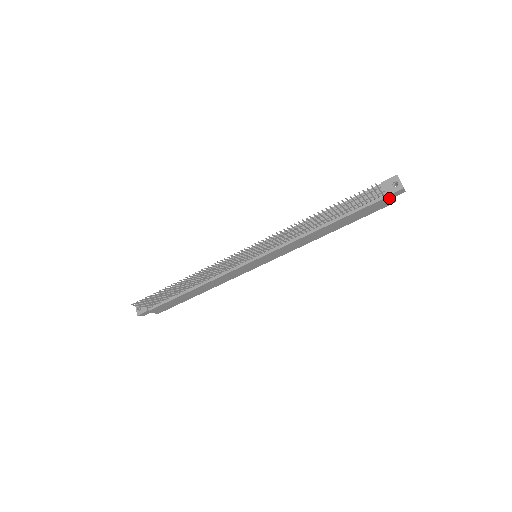
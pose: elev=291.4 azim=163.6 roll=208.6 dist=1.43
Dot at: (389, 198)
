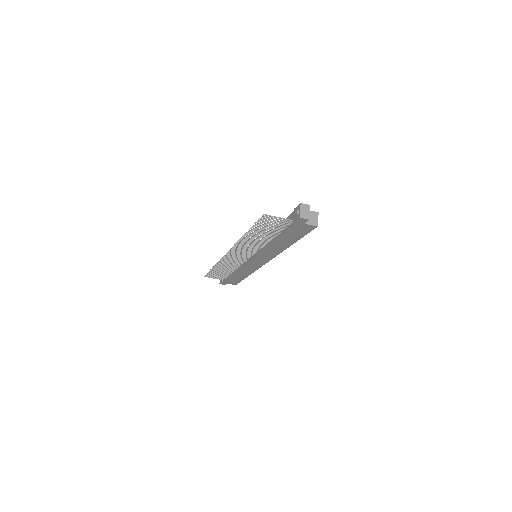
Dot at: (300, 224)
